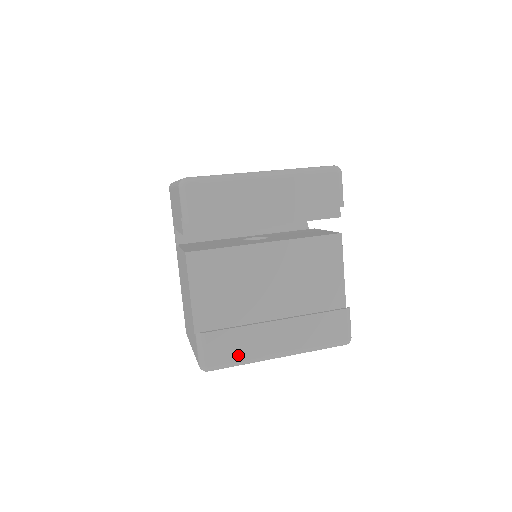
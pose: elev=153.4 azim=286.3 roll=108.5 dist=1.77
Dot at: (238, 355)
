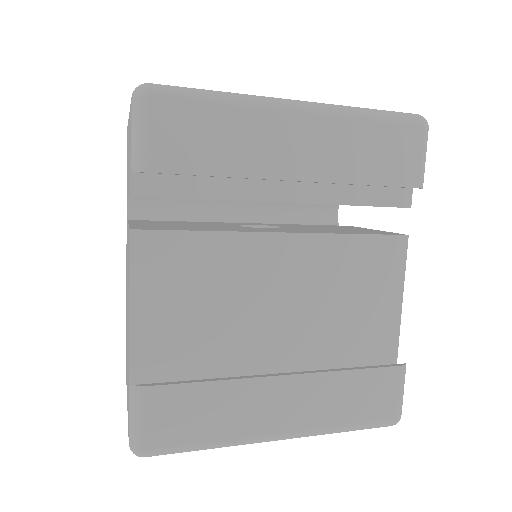
Dot at: (204, 432)
